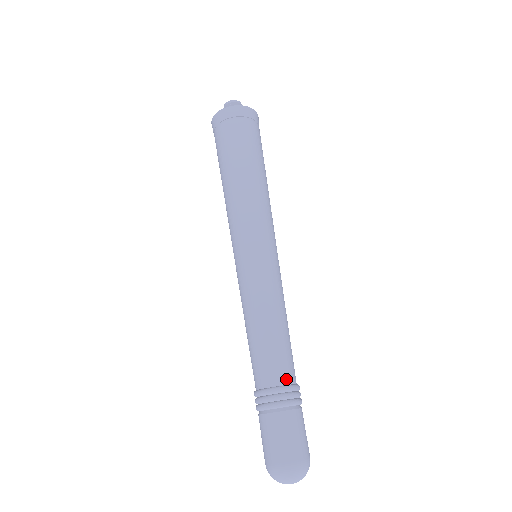
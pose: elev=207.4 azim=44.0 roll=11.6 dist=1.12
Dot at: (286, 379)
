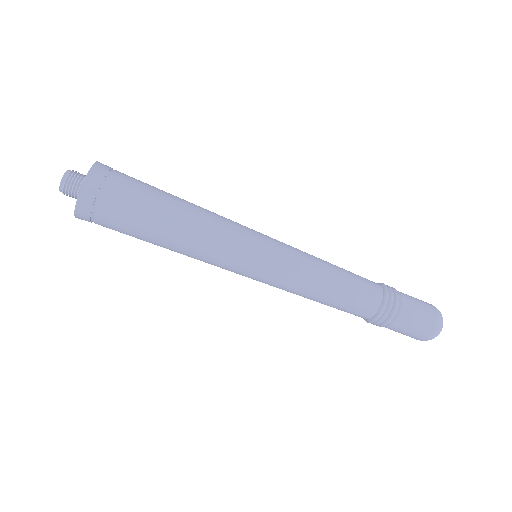
Dot at: (376, 304)
